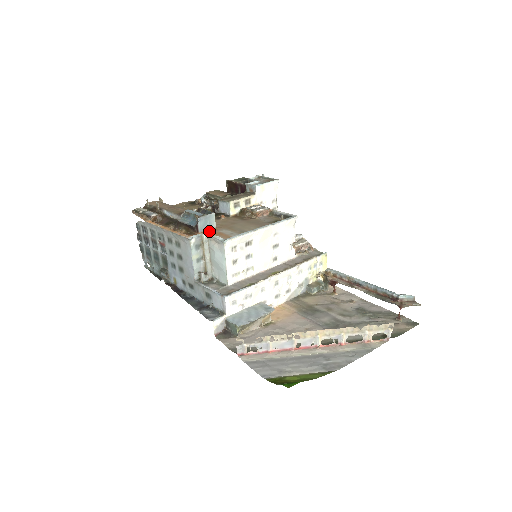
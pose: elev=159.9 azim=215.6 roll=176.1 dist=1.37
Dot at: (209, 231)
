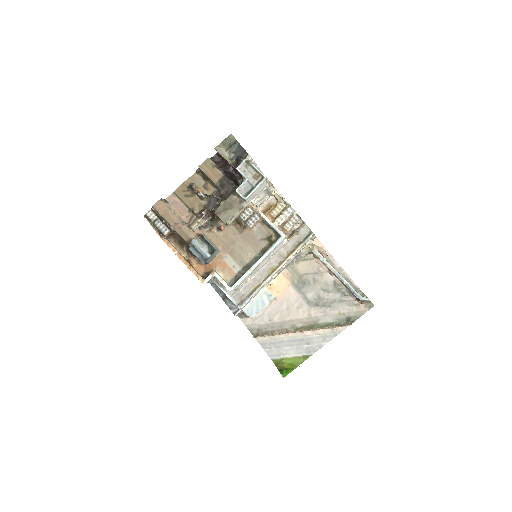
Dot at: (216, 260)
